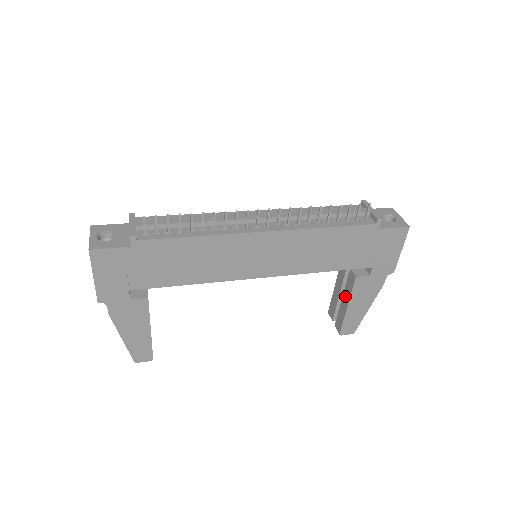
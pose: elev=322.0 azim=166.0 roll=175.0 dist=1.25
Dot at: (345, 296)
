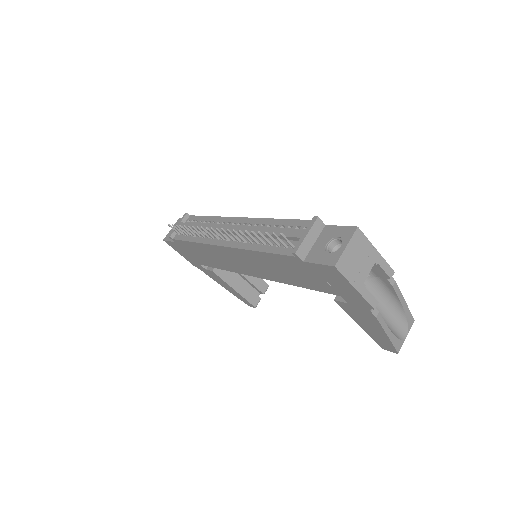
Dot at: occluded
